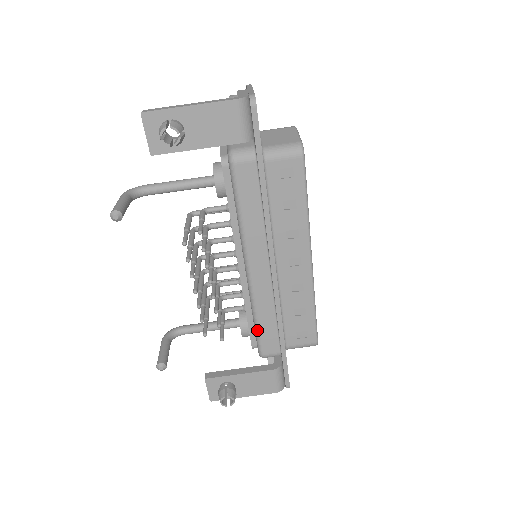
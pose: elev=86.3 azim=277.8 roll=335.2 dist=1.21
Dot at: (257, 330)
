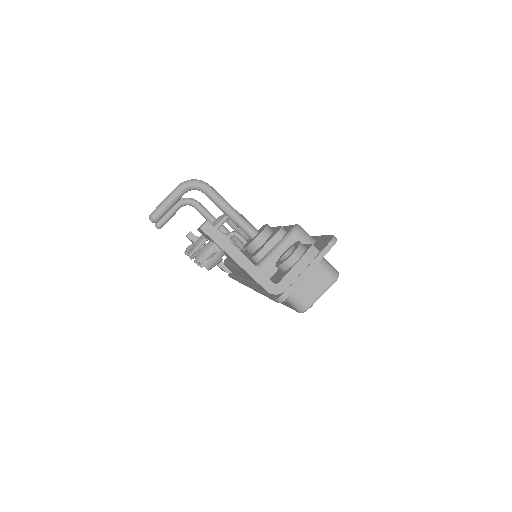
Dot at: (227, 265)
